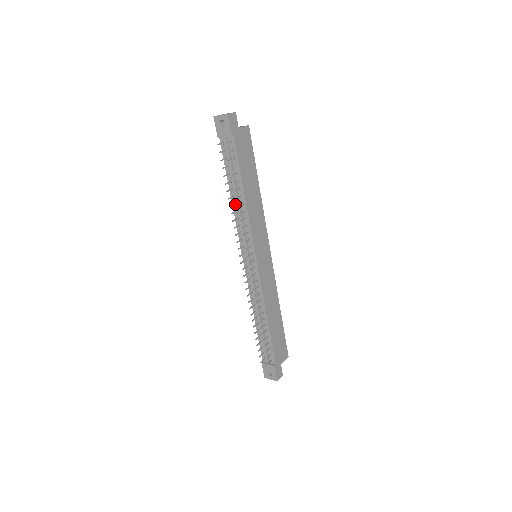
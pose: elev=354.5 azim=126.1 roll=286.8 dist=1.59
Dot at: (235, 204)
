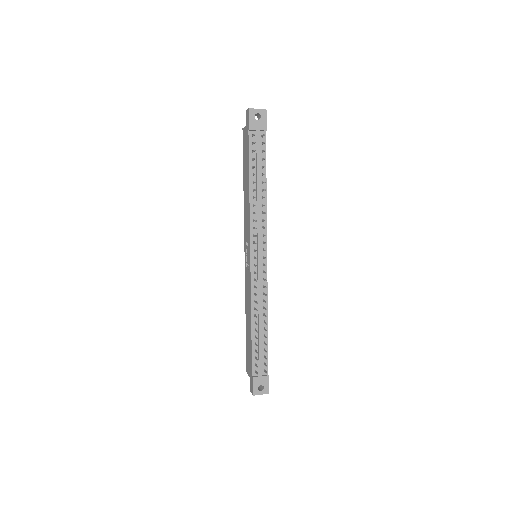
Dot at: (254, 198)
